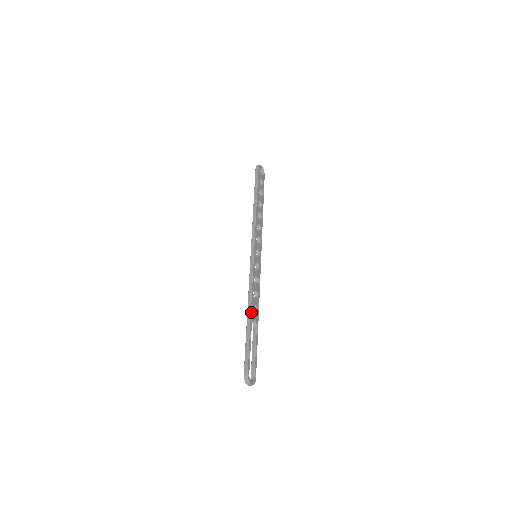
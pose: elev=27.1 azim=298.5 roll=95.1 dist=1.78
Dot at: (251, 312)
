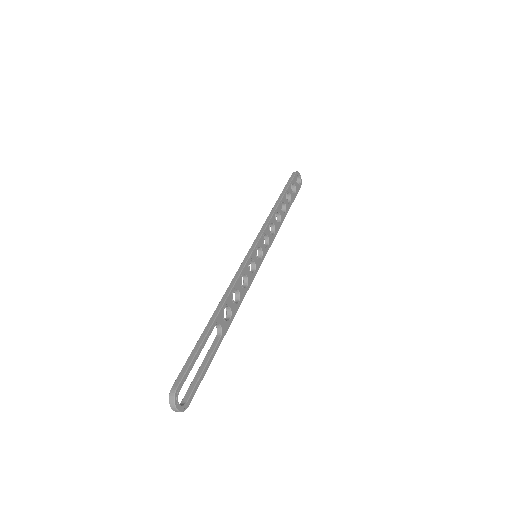
Dot at: (220, 311)
